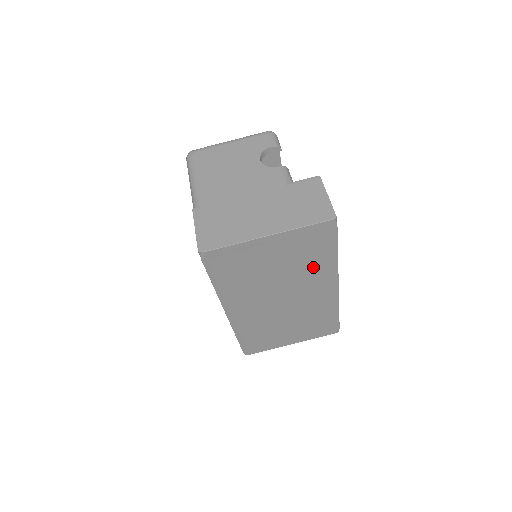
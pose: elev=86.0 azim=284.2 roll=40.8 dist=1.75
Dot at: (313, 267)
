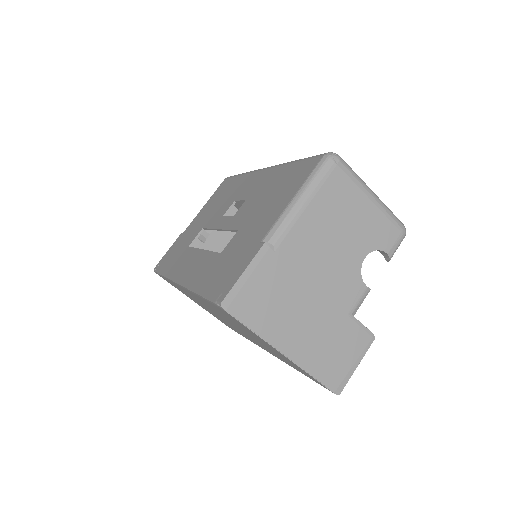
Dot at: (278, 356)
